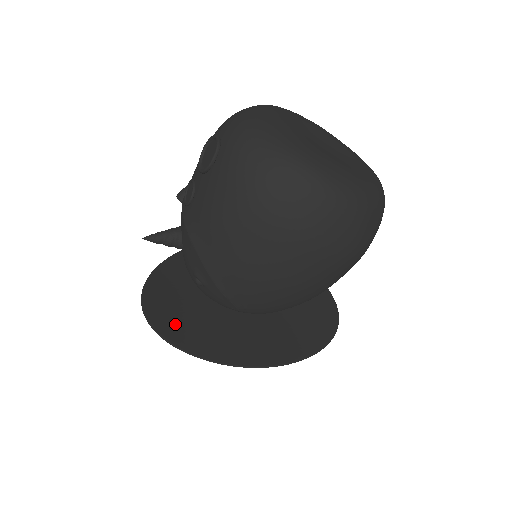
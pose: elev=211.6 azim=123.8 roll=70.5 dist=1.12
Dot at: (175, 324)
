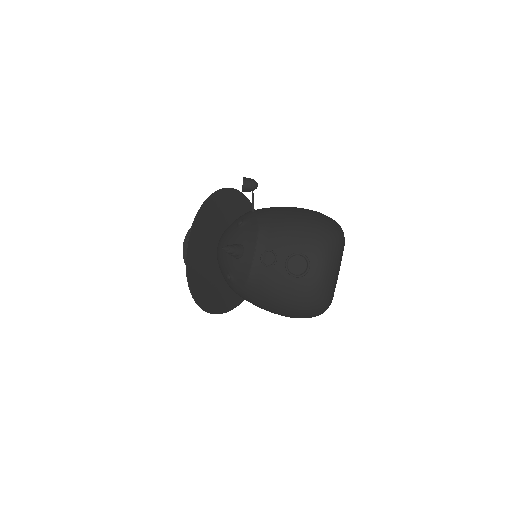
Dot at: (198, 281)
